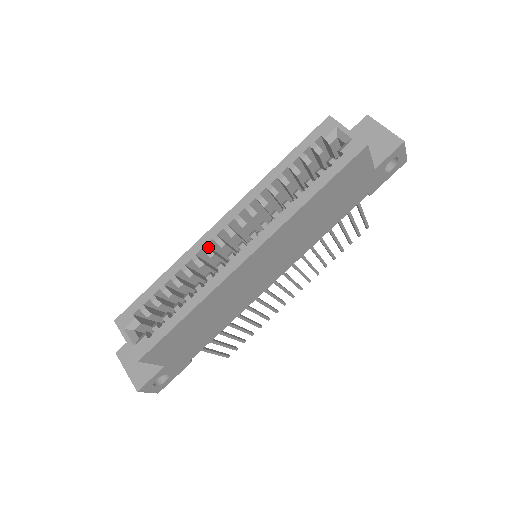
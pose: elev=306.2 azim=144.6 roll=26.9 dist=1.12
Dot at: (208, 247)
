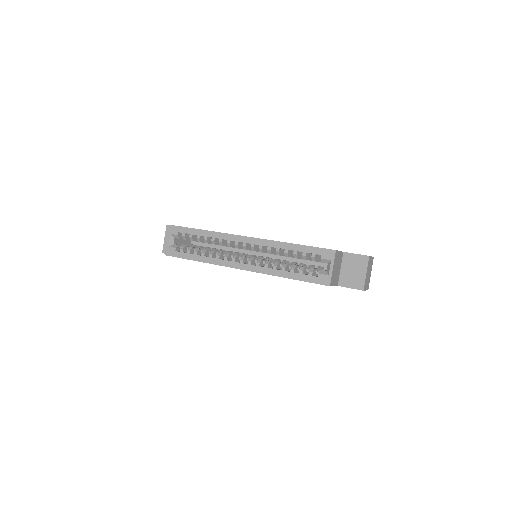
Dot at: (230, 242)
